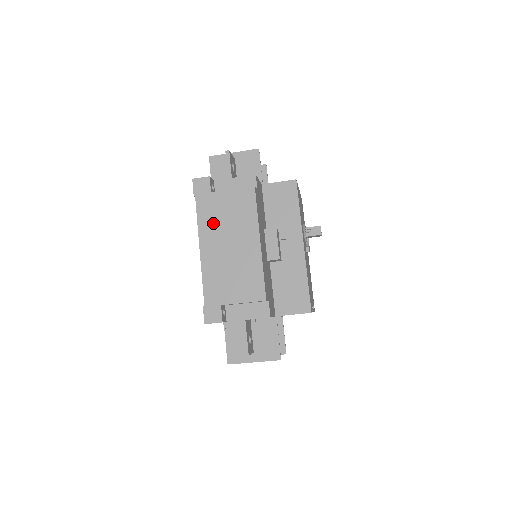
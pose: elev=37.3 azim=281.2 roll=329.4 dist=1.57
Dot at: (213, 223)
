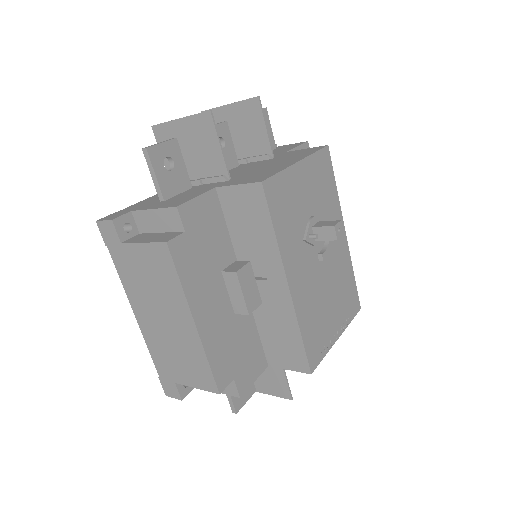
Dot at: (137, 286)
